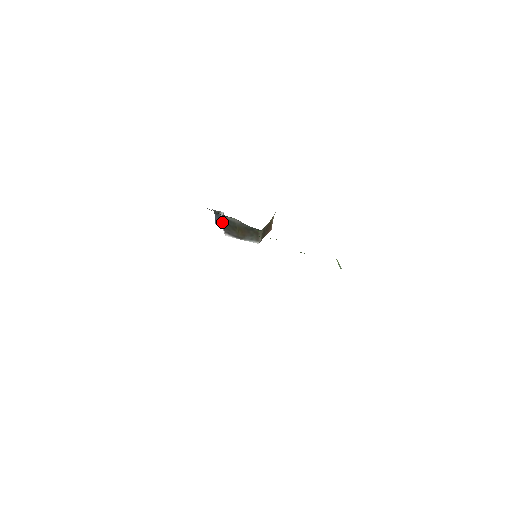
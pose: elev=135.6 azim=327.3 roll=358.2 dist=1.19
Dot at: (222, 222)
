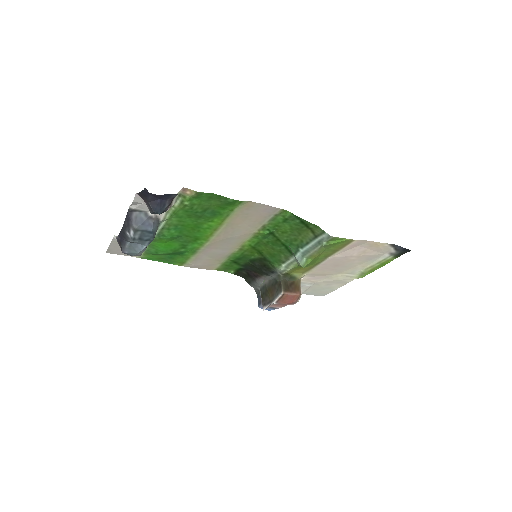
Dot at: occluded
